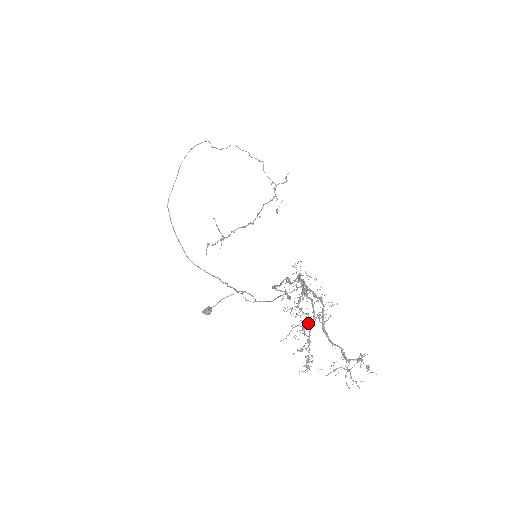
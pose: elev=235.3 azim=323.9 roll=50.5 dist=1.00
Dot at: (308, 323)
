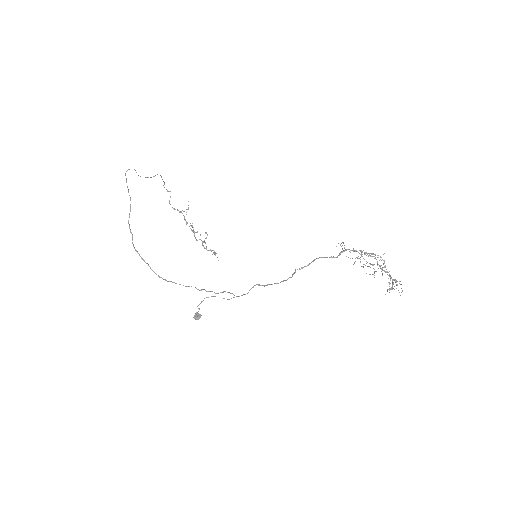
Dot at: (385, 267)
